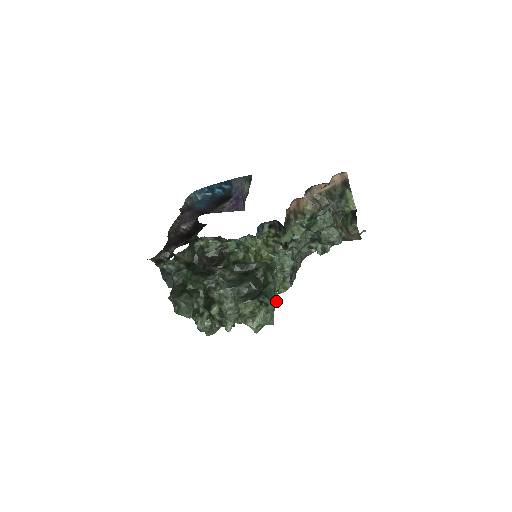
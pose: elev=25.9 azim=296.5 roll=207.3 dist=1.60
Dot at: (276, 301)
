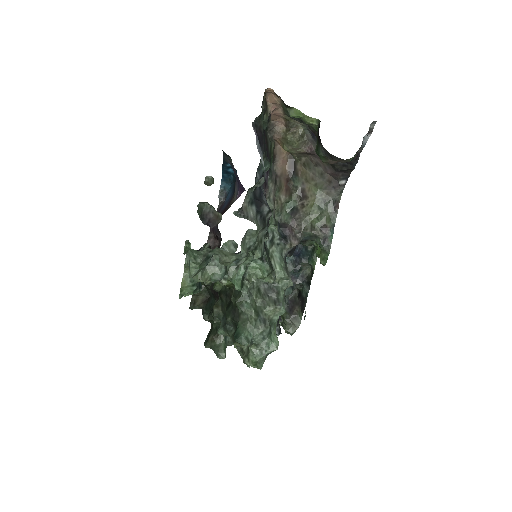
Dot at: (261, 327)
